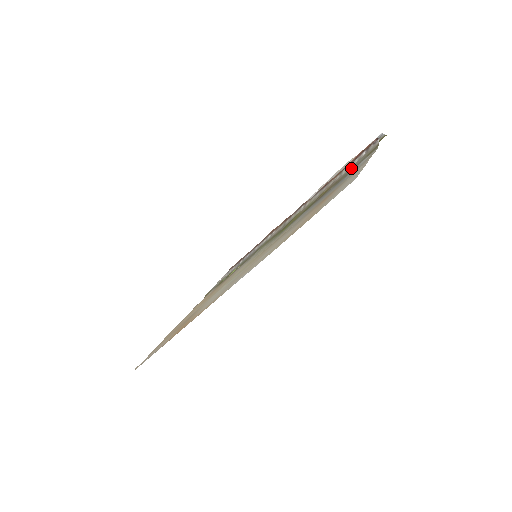
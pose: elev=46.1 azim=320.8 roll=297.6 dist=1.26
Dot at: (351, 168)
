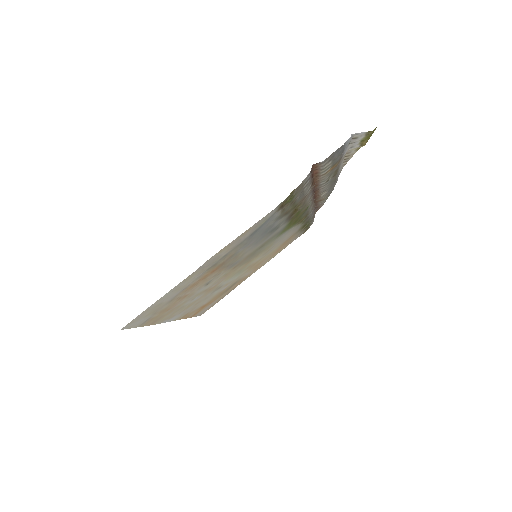
Dot at: (298, 197)
